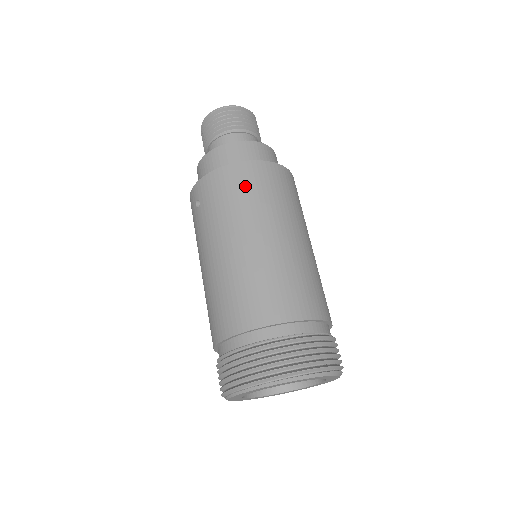
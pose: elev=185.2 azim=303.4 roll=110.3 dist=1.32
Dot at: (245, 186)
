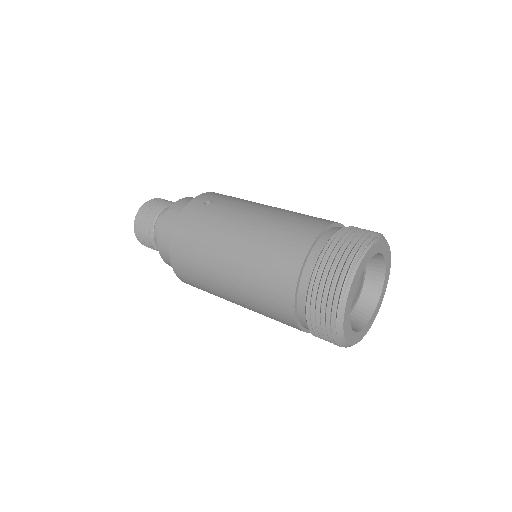
Dot at: occluded
